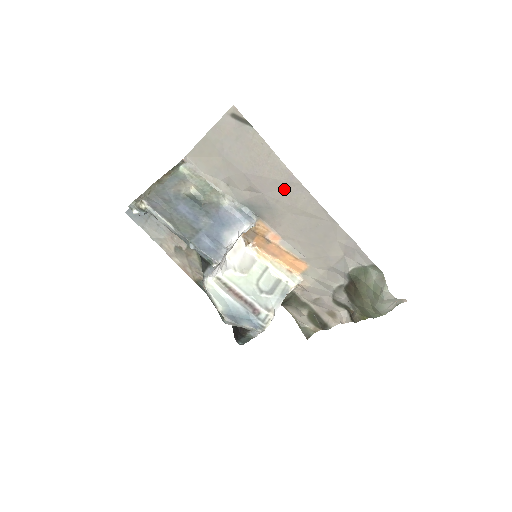
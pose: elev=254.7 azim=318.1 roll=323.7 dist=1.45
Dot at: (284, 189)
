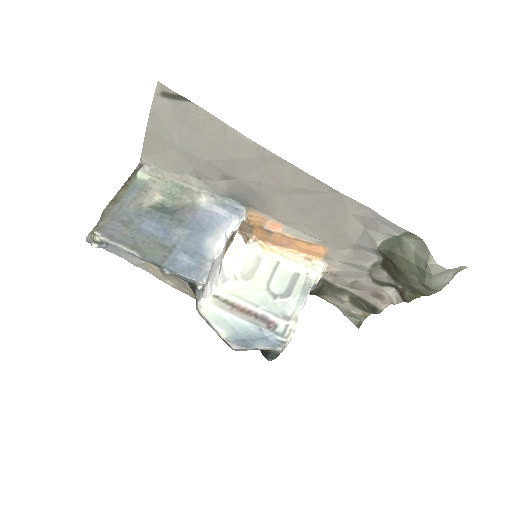
Dot at: (260, 167)
